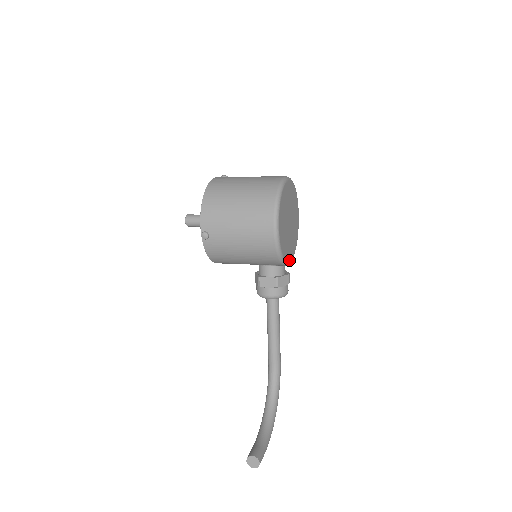
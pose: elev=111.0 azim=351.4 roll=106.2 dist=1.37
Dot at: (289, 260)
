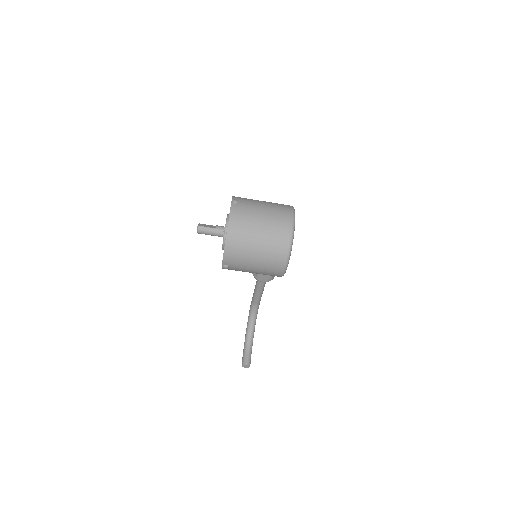
Dot at: occluded
